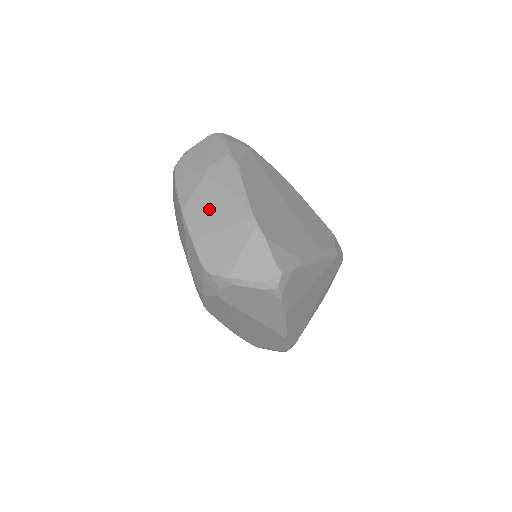
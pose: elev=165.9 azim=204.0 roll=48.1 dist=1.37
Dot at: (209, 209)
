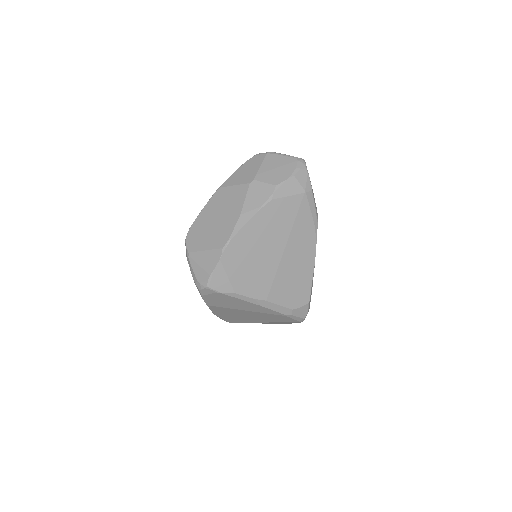
Dot at: (225, 206)
